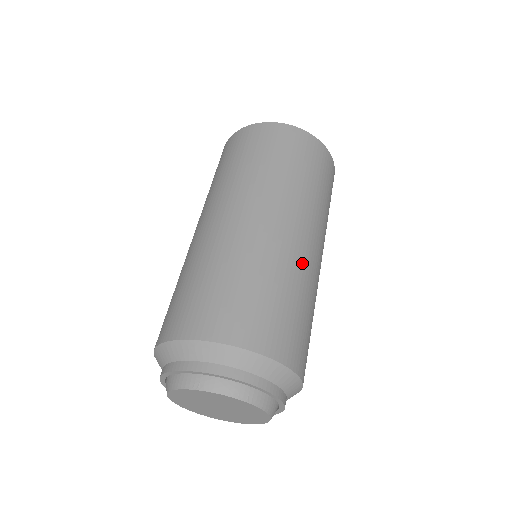
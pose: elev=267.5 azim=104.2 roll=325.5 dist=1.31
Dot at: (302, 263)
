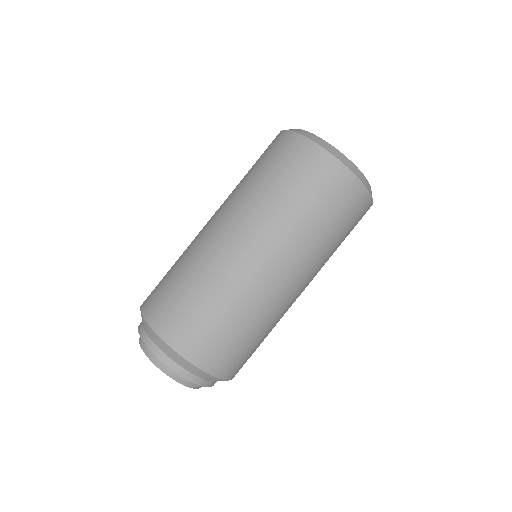
Dot at: (285, 312)
